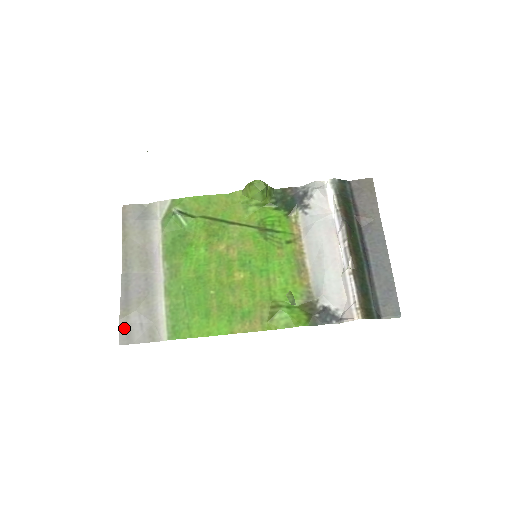
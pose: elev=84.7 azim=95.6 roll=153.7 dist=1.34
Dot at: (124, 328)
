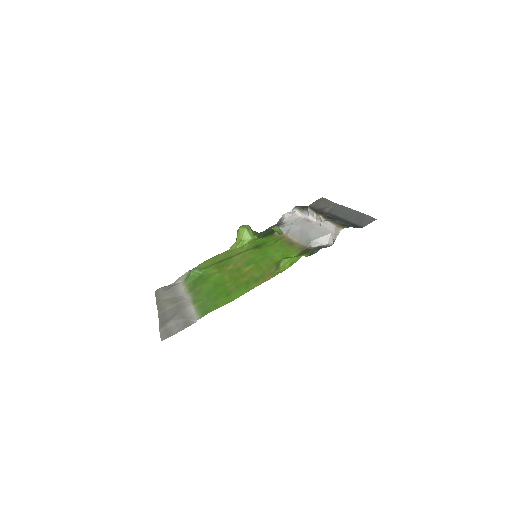
Dot at: (164, 332)
